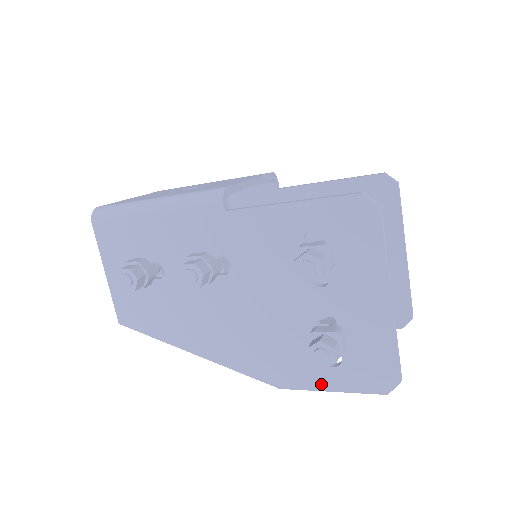
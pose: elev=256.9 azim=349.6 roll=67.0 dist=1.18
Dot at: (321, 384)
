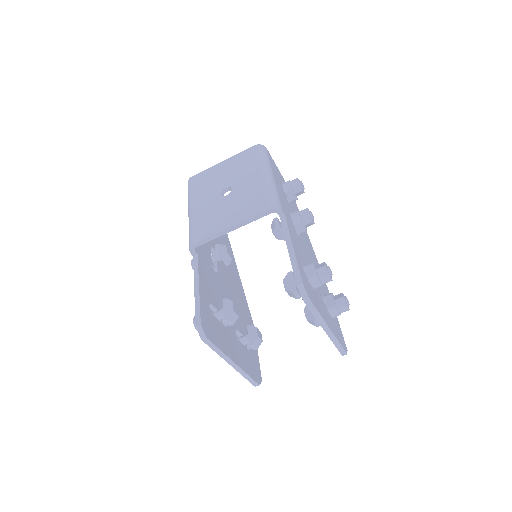
Dot at: occluded
